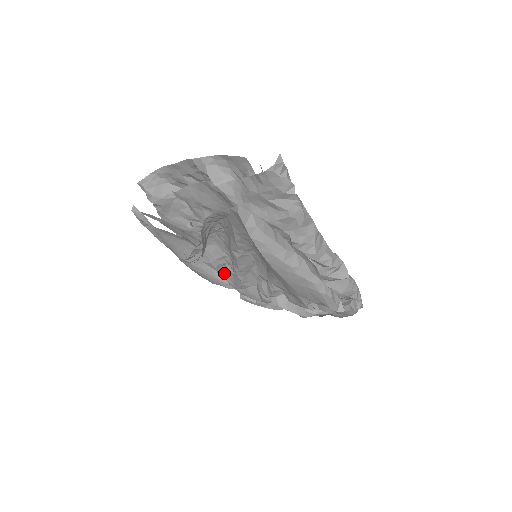
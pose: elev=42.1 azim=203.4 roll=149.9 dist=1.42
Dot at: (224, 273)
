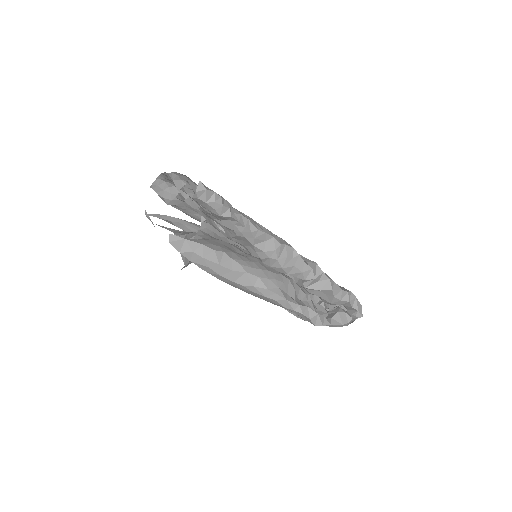
Dot at: occluded
